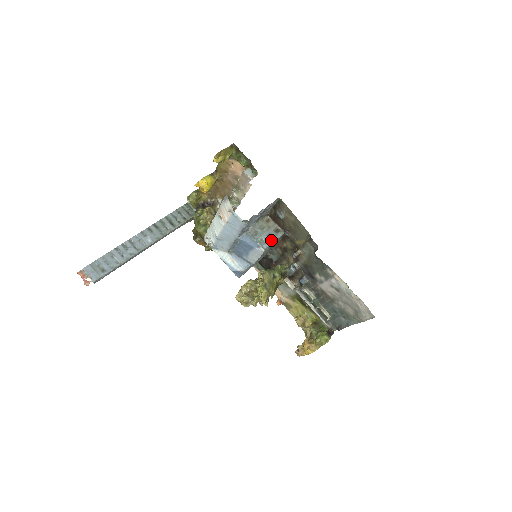
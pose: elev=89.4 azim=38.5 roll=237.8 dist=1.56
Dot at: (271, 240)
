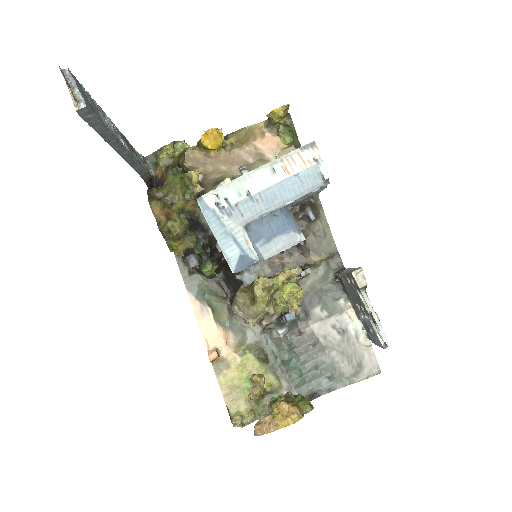
Dot at: occluded
